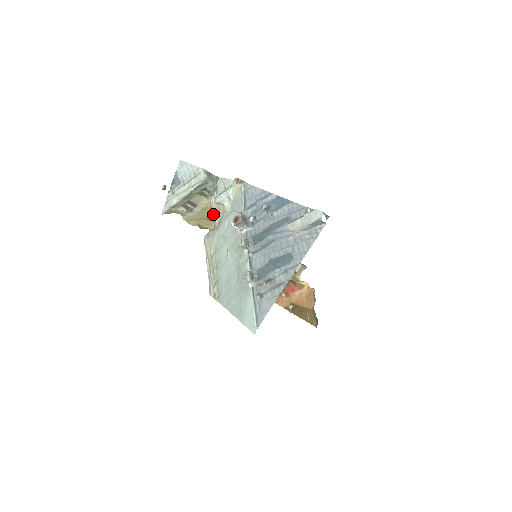
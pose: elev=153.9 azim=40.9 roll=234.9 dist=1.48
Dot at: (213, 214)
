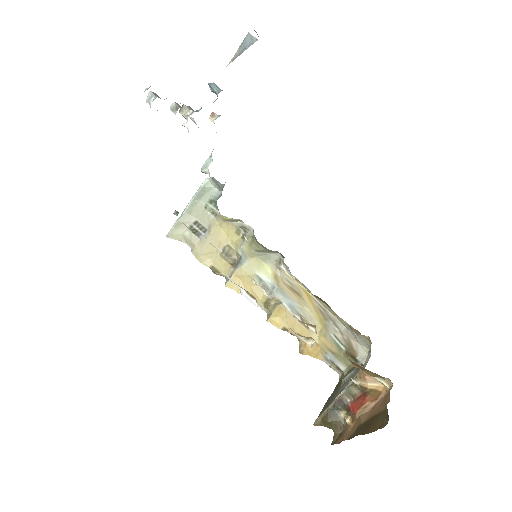
Dot at: occluded
